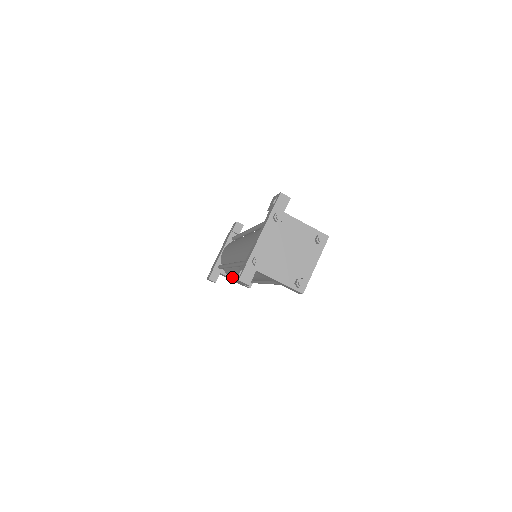
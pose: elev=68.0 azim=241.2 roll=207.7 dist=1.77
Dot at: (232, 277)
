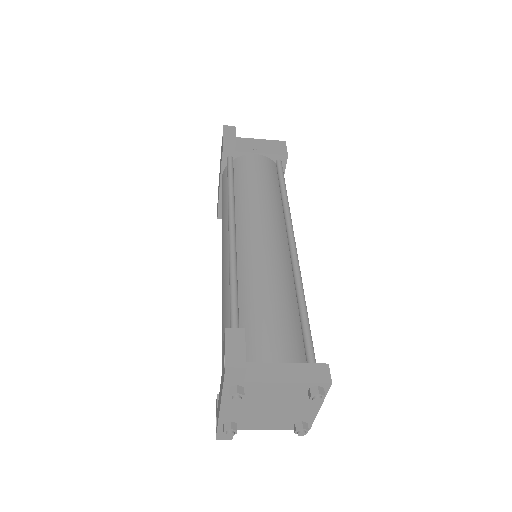
Dot at: occluded
